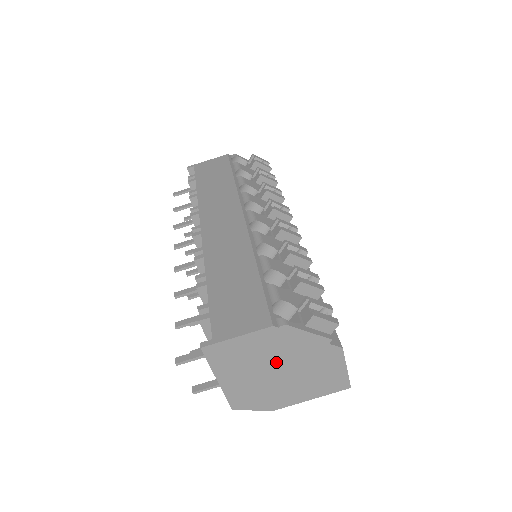
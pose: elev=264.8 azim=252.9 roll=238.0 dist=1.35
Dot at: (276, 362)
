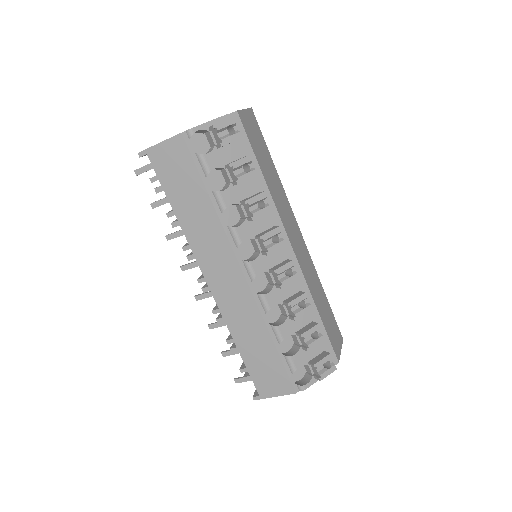
Dot at: occluded
